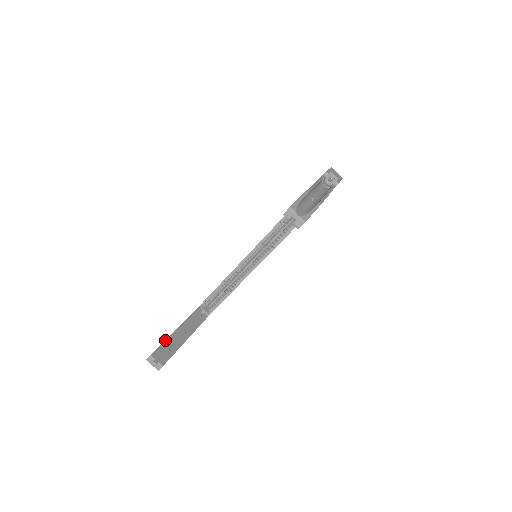
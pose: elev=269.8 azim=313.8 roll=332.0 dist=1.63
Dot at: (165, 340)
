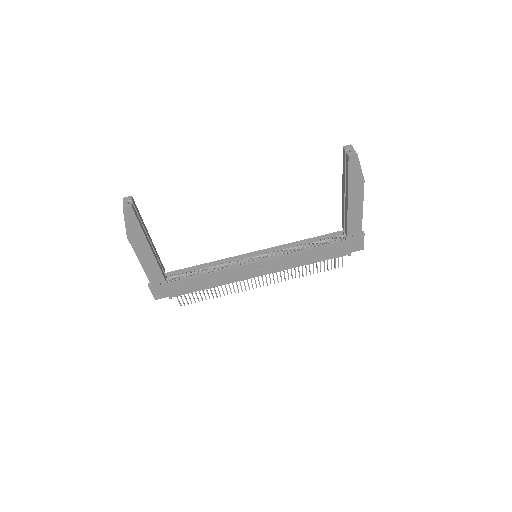
Dot at: occluded
